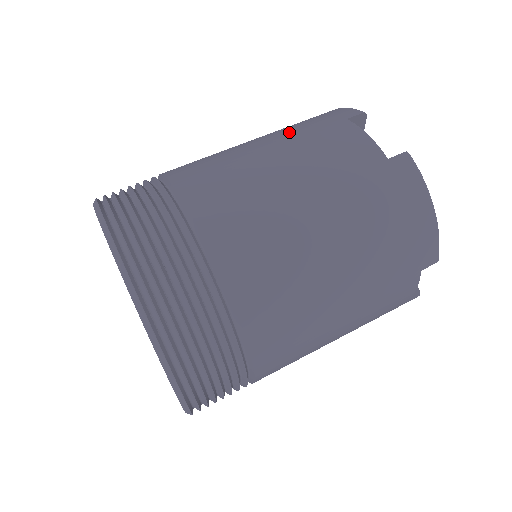
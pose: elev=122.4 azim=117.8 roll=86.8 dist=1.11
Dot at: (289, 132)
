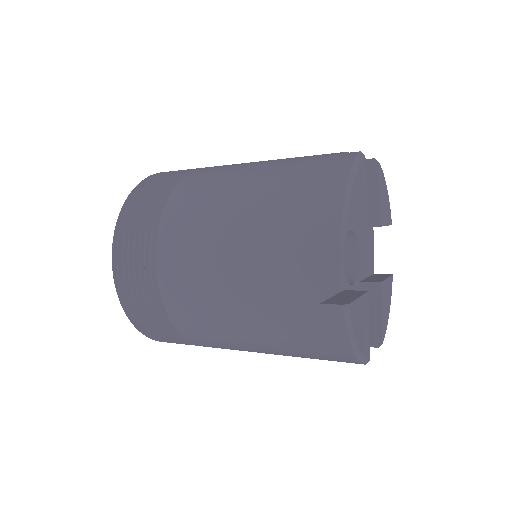
Dot at: occluded
